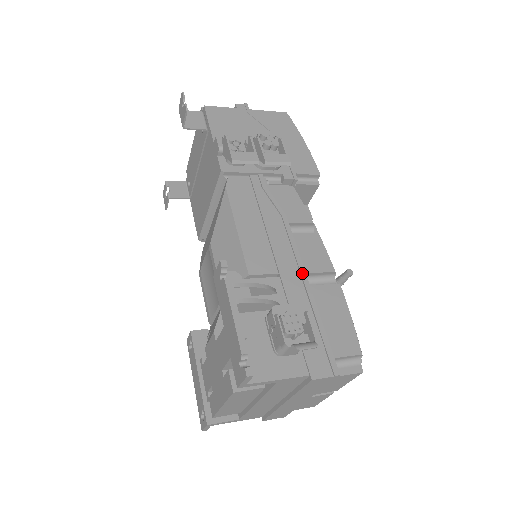
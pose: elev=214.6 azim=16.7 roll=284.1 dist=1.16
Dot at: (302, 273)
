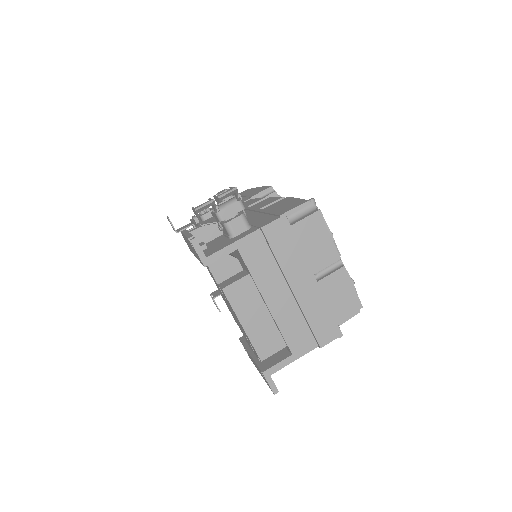
Dot at: (253, 209)
